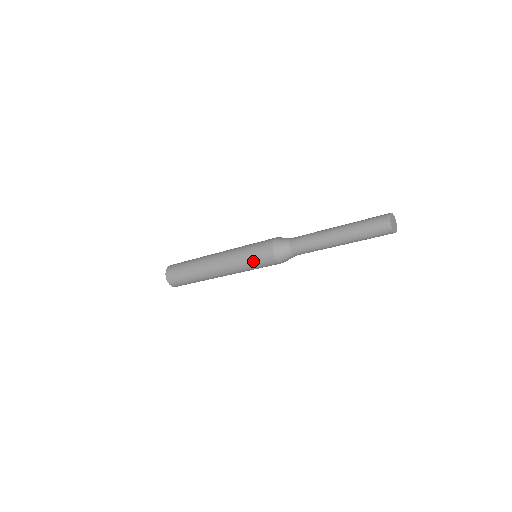
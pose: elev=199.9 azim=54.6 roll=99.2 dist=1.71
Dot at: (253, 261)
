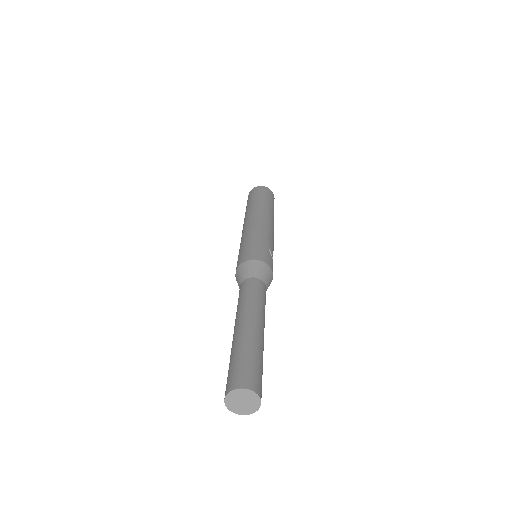
Dot at: occluded
